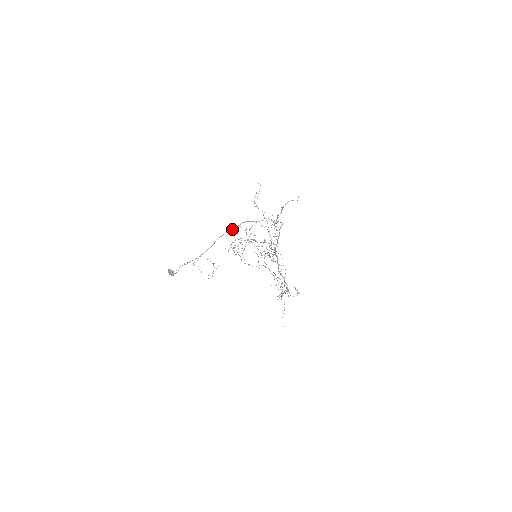
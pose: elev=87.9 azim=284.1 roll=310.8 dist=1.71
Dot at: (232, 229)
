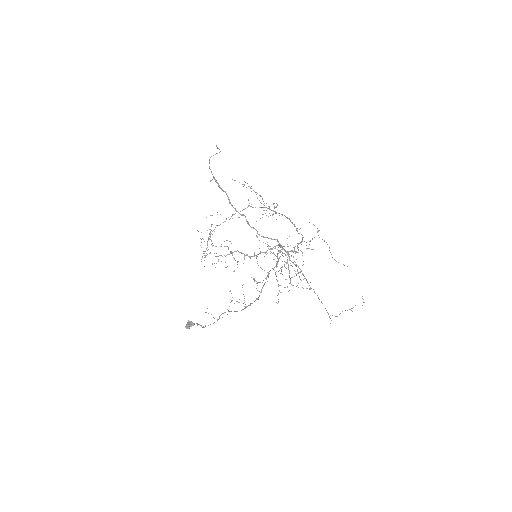
Dot at: occluded
